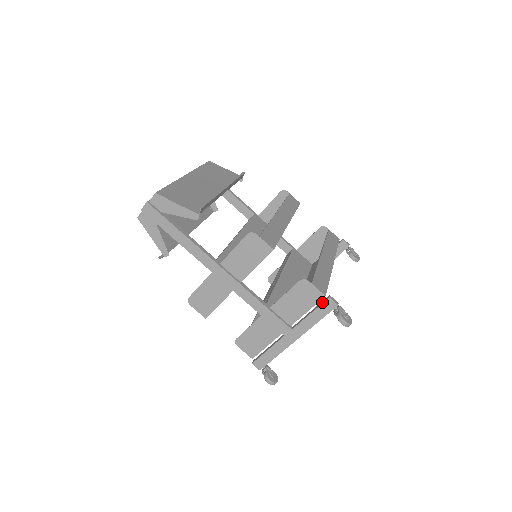
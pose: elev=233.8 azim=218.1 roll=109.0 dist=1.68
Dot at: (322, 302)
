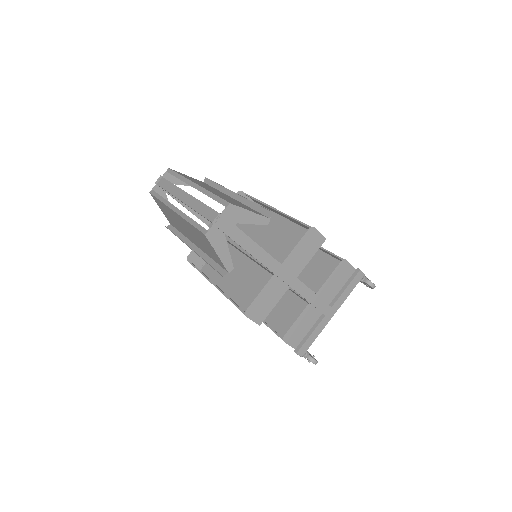
Dot at: (354, 275)
